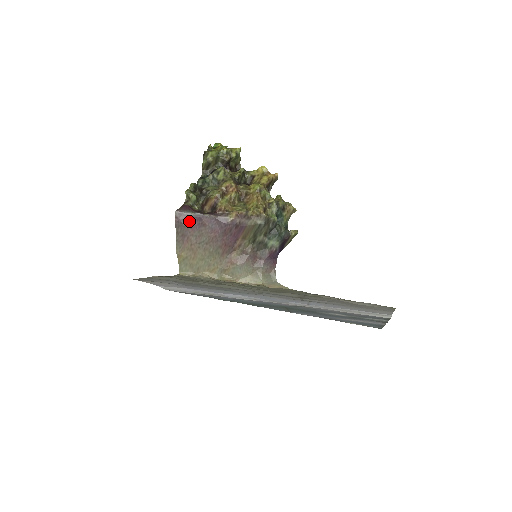
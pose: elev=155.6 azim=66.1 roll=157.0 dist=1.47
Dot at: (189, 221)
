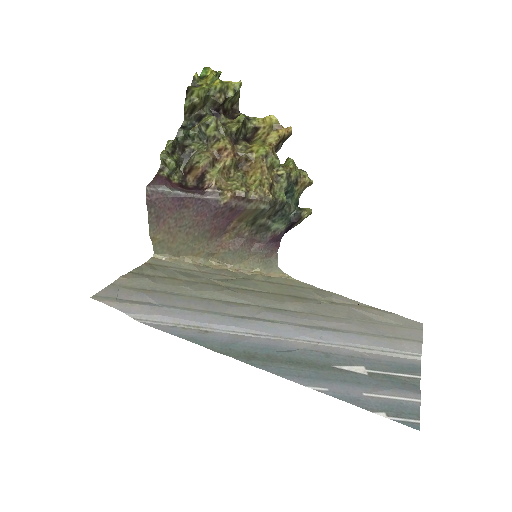
Dot at: (166, 201)
